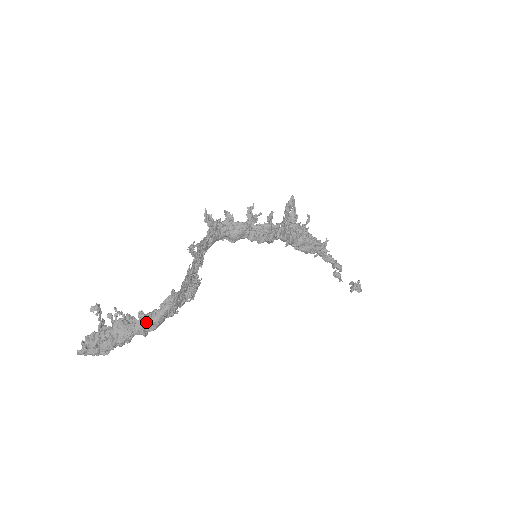
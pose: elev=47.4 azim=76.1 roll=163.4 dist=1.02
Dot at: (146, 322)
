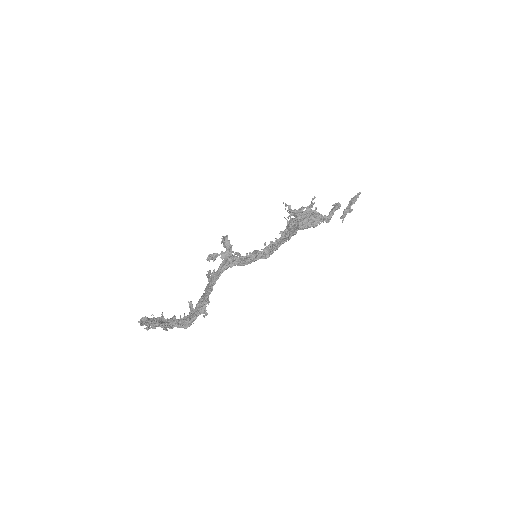
Dot at: (174, 326)
